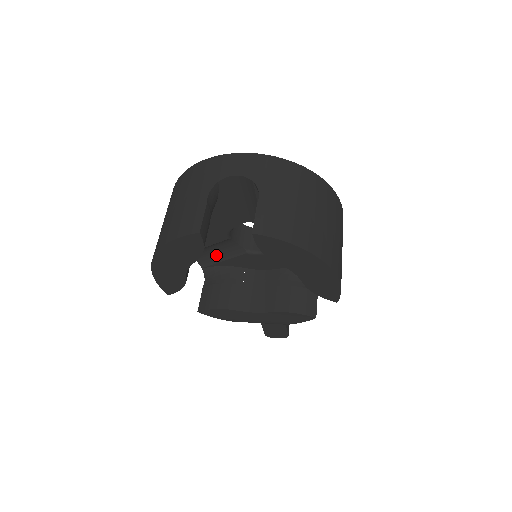
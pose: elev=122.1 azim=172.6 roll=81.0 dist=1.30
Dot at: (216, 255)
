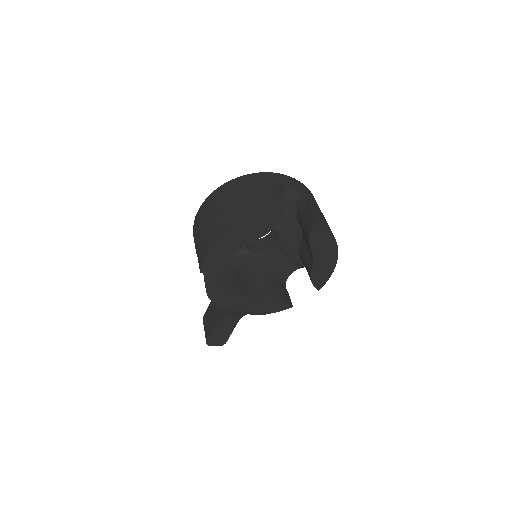
Dot at: occluded
